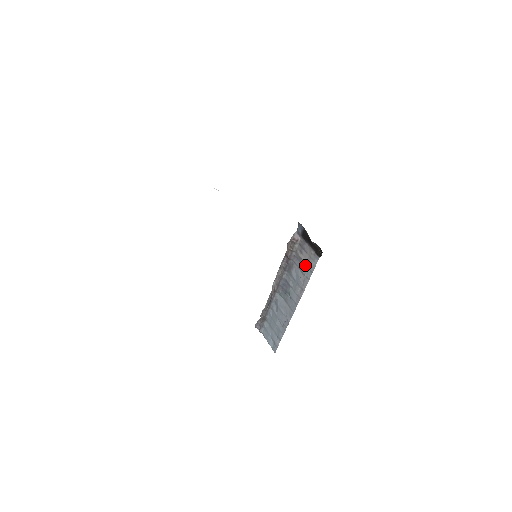
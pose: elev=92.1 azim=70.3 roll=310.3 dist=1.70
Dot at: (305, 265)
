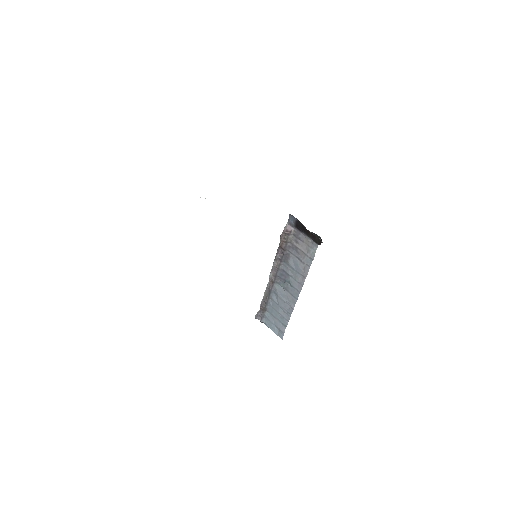
Dot at: (303, 254)
